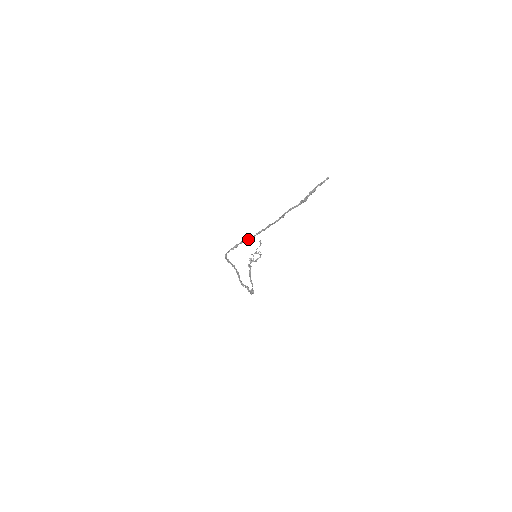
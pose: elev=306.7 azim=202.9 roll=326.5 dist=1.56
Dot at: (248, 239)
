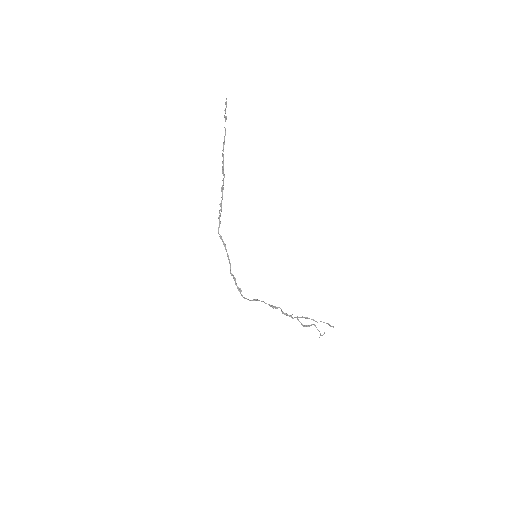
Dot at: (222, 199)
